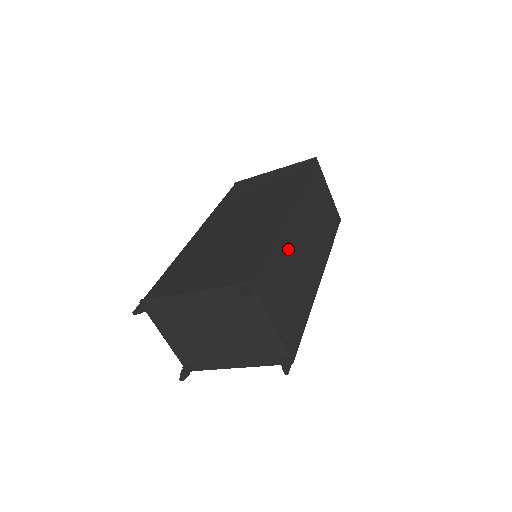
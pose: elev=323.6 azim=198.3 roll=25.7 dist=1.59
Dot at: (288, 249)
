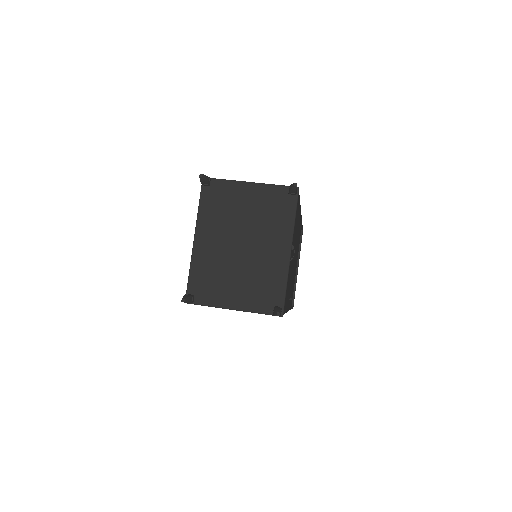
Dot at: occluded
